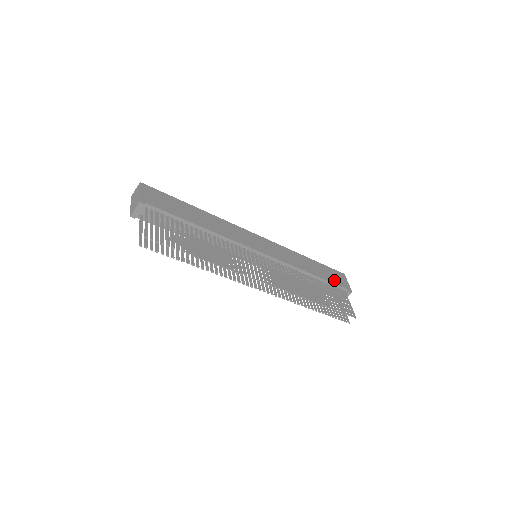
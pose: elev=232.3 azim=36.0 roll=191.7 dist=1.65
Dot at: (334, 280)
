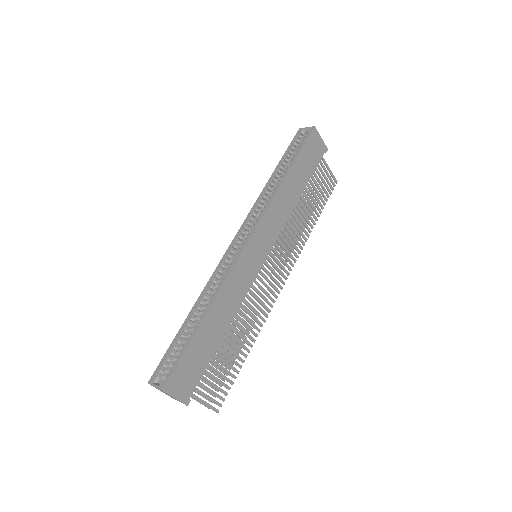
Dot at: (313, 164)
